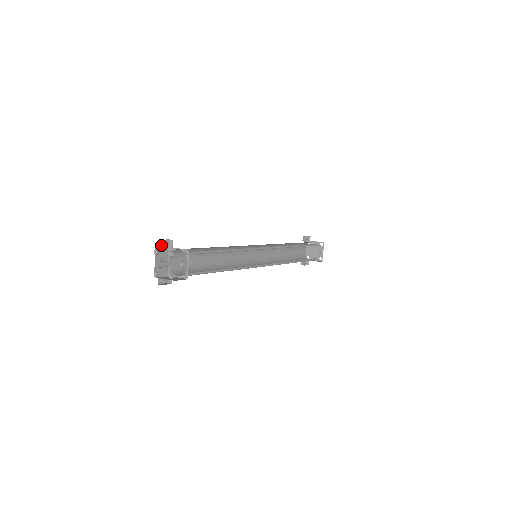
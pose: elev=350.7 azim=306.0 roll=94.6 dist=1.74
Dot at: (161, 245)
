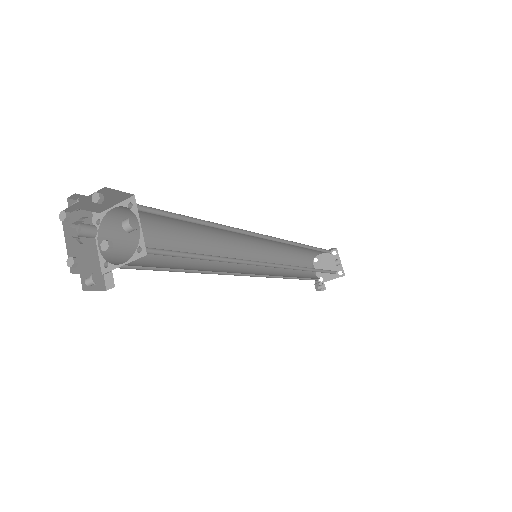
Dot at: (74, 210)
